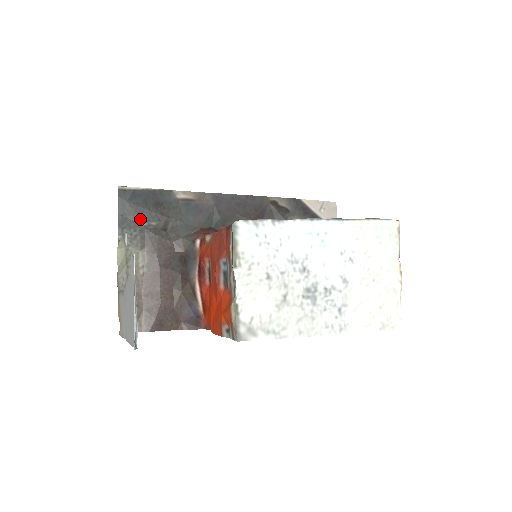
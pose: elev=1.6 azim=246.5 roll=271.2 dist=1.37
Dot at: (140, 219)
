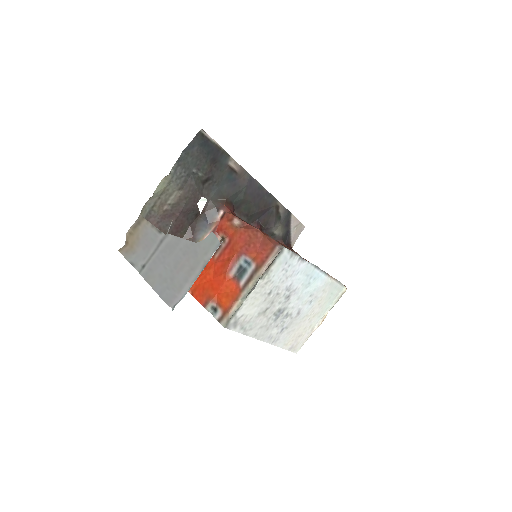
Dot at: (195, 165)
